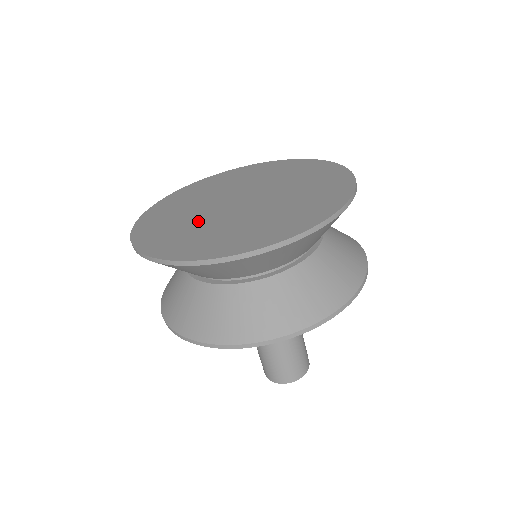
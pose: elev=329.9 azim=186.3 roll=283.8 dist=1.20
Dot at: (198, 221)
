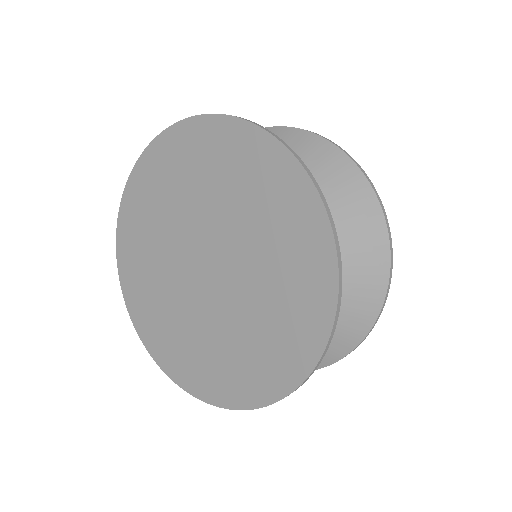
Dot at: (182, 313)
